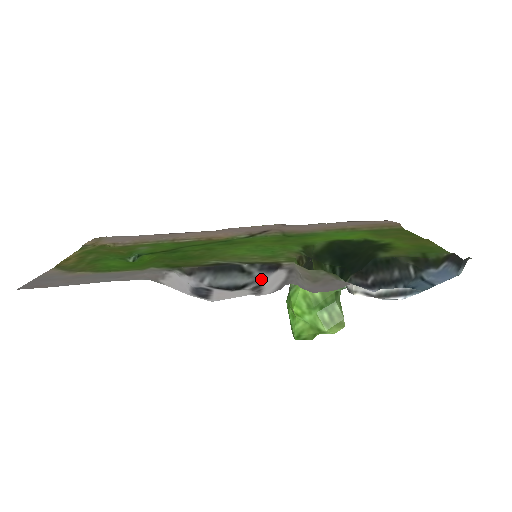
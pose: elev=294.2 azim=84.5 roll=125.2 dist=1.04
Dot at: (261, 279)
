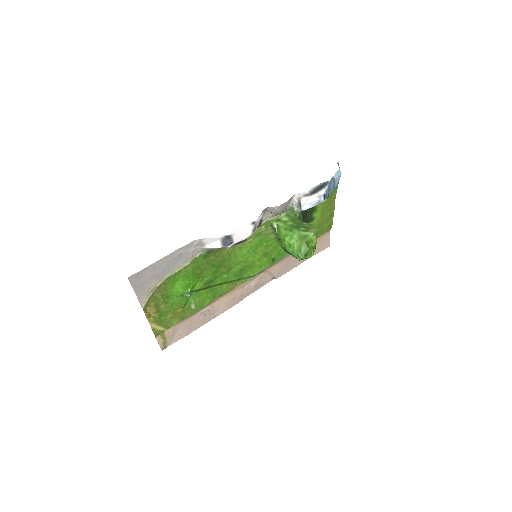
Dot at: occluded
